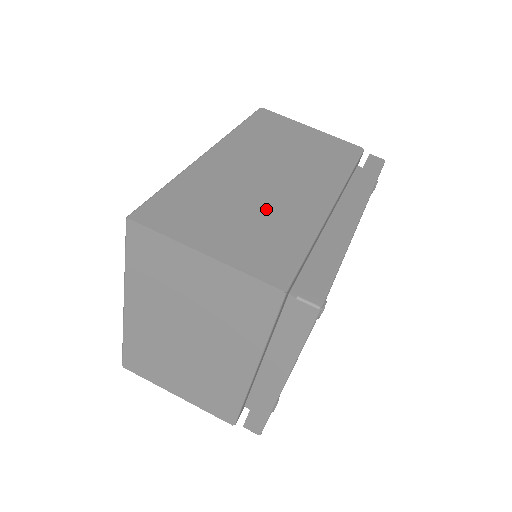
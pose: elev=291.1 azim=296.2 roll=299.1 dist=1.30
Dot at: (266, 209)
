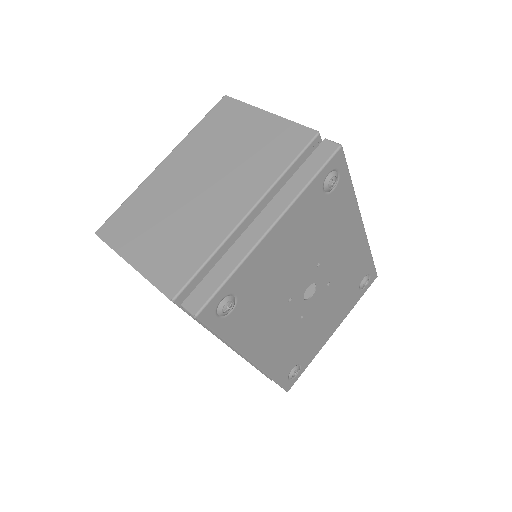
Dot at: occluded
